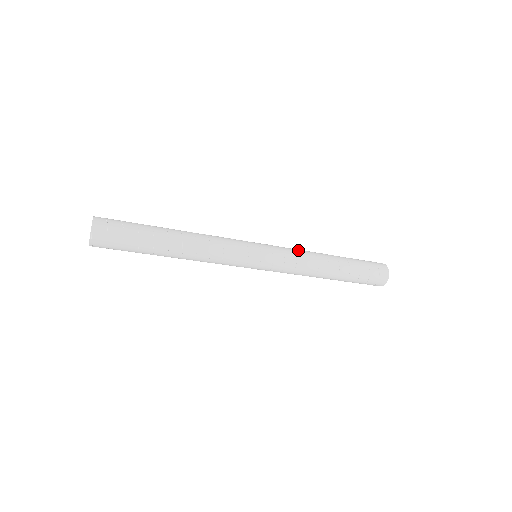
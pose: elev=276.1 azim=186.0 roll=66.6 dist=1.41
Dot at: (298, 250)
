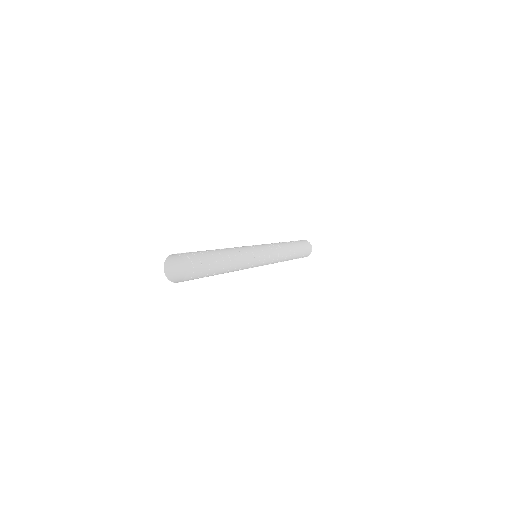
Dot at: (281, 254)
